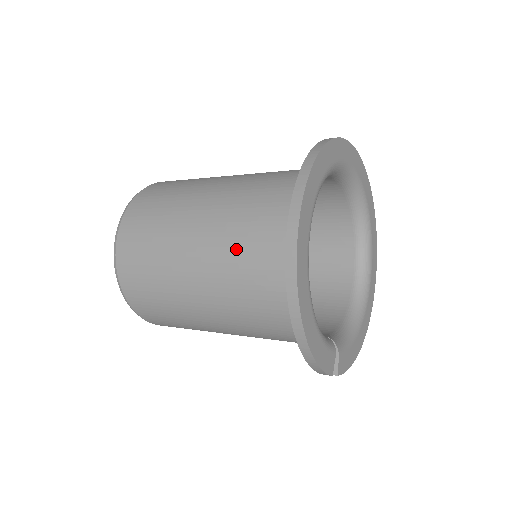
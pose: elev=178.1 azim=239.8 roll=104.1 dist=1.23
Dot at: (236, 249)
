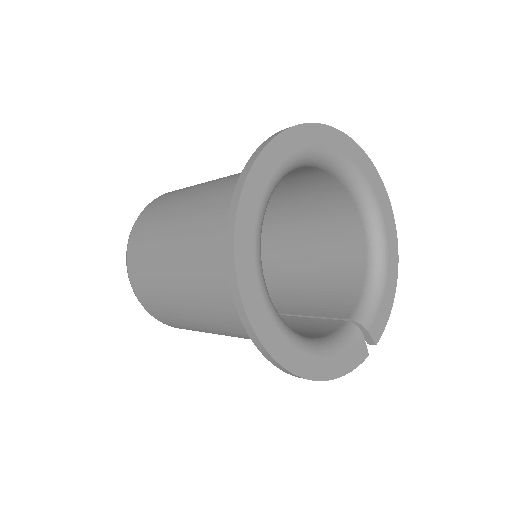
Dot at: (225, 316)
